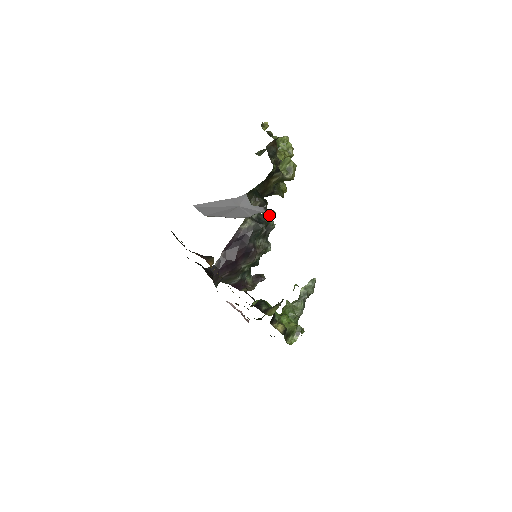
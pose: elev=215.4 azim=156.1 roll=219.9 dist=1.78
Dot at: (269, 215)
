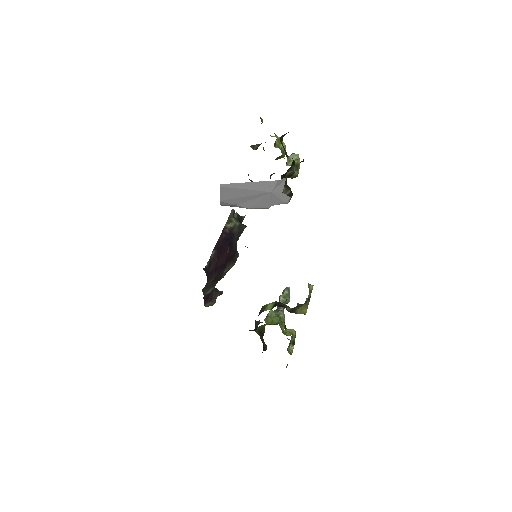
Dot at: occluded
